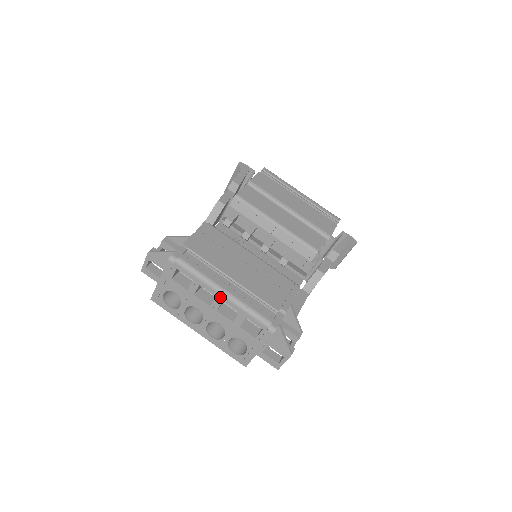
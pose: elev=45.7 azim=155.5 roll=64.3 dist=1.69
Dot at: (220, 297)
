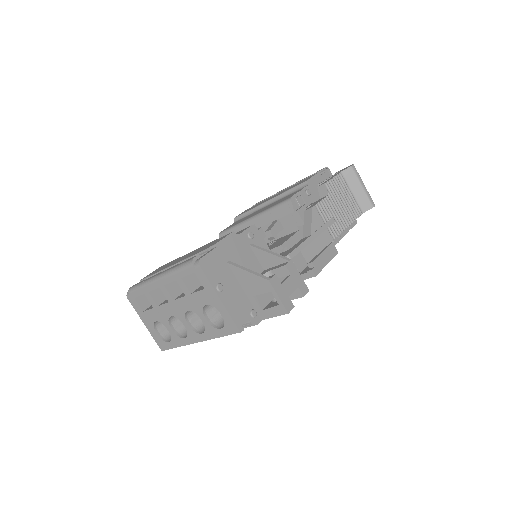
Dot at: (160, 284)
